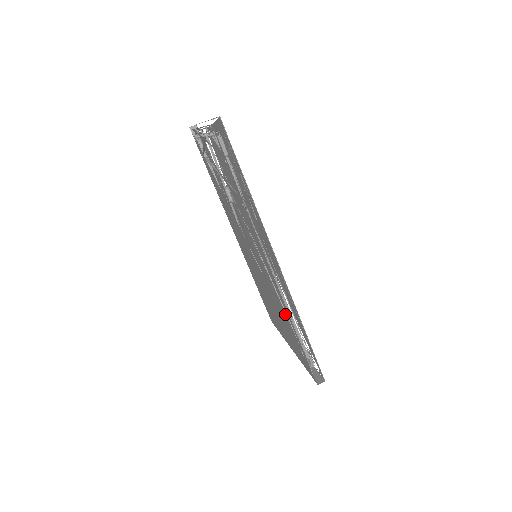
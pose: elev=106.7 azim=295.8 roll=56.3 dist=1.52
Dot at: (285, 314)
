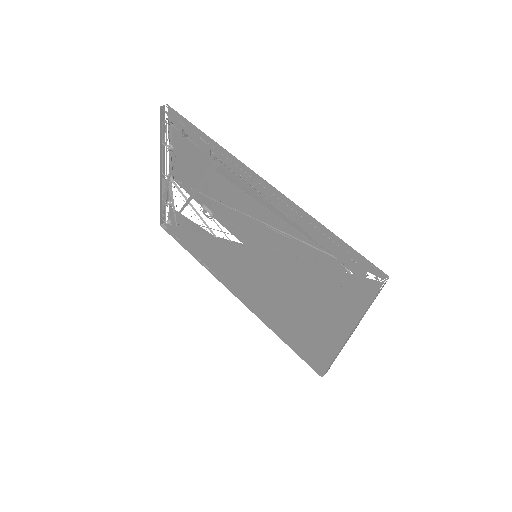
Dot at: (306, 254)
